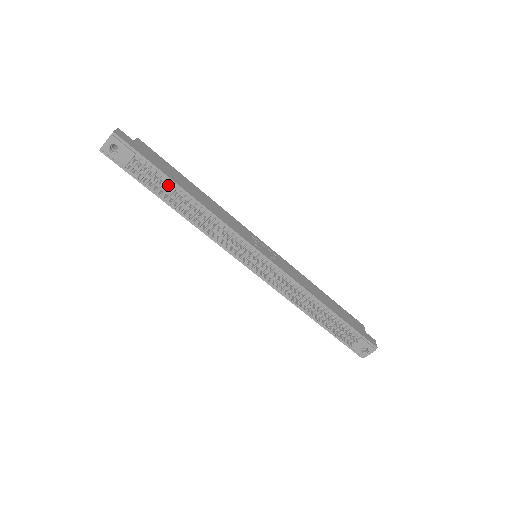
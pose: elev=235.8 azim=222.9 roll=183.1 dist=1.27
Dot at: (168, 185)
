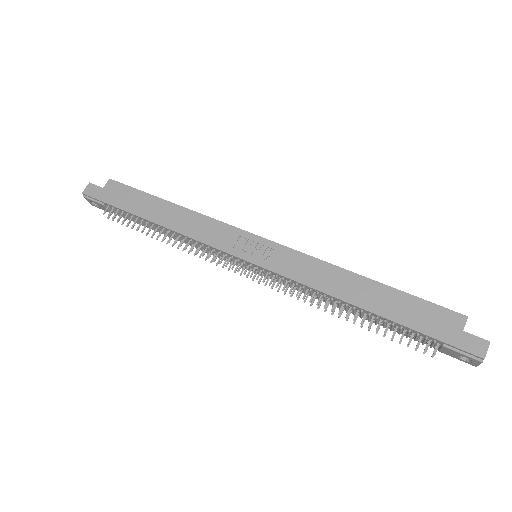
Dot at: (139, 219)
